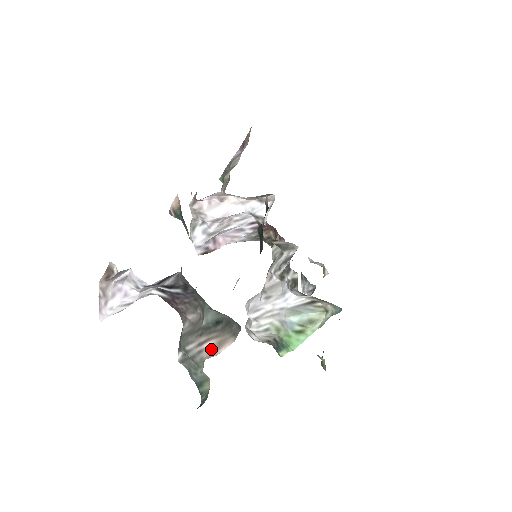
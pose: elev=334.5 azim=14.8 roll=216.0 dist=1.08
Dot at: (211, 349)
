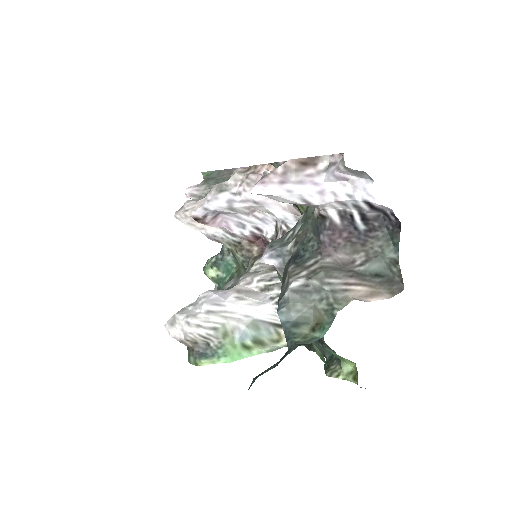
Dot at: (361, 293)
